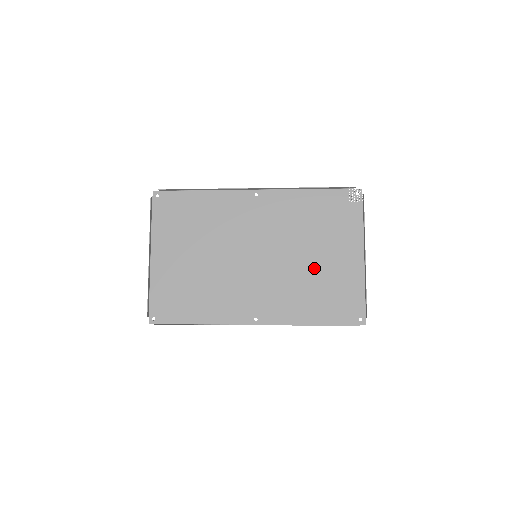
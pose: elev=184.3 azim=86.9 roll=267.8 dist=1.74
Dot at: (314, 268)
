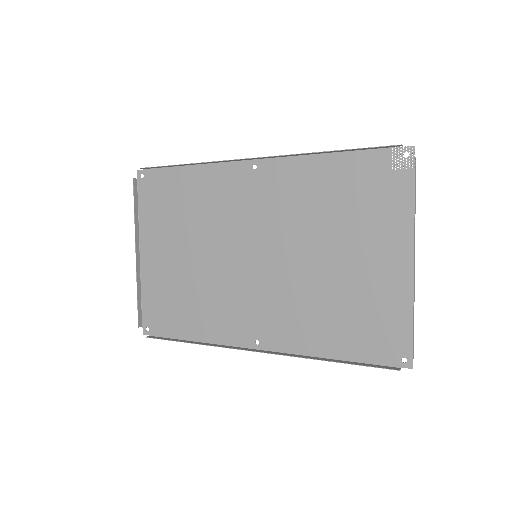
Dot at: (335, 276)
